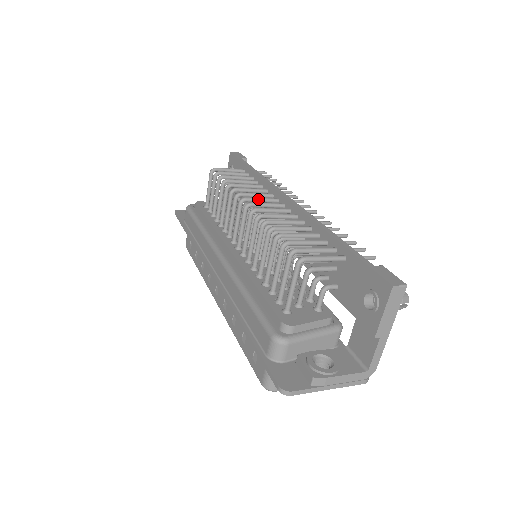
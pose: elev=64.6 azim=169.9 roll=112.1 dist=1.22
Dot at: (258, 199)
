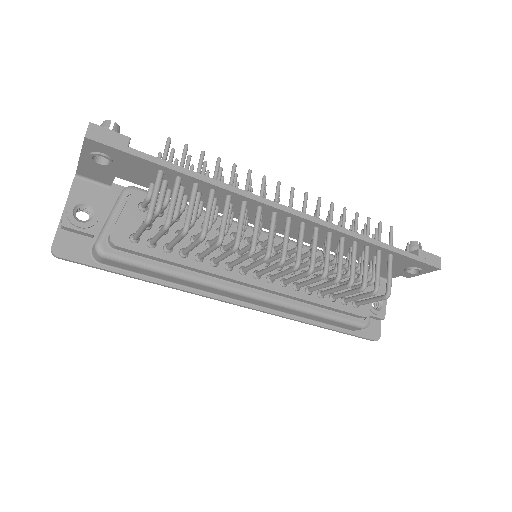
Dot at: occluded
